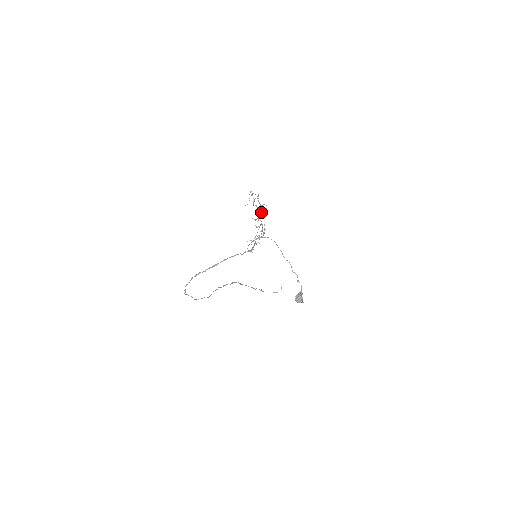
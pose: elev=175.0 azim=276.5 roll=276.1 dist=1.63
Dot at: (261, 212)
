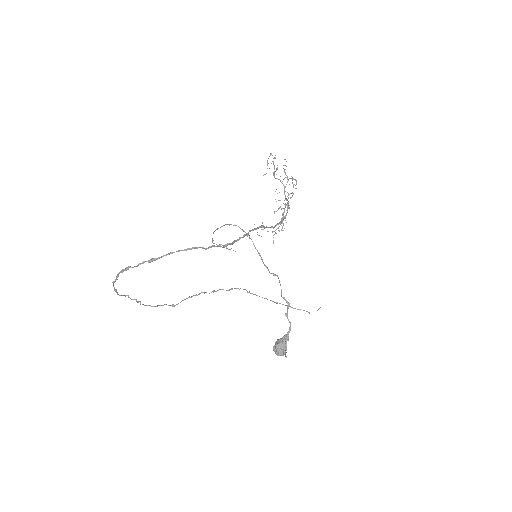
Dot at: occluded
